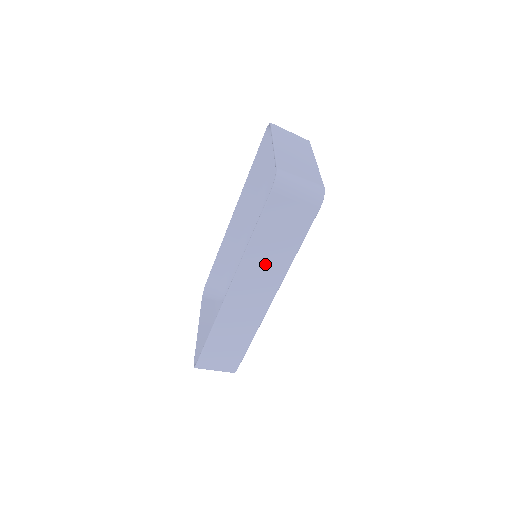
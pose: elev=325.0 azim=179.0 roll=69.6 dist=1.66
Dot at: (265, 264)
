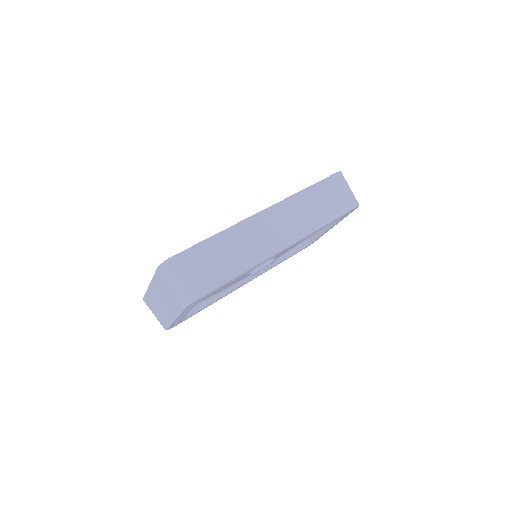
Dot at: (302, 213)
